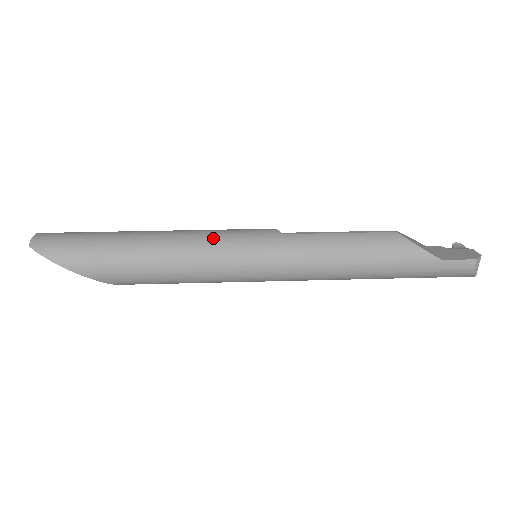
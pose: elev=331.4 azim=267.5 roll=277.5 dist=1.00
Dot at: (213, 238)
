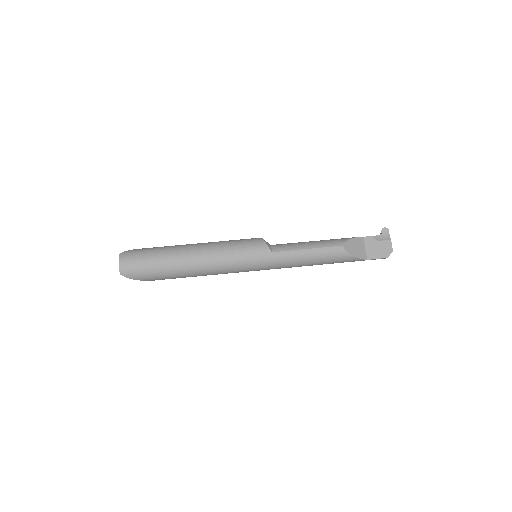
Dot at: (230, 261)
